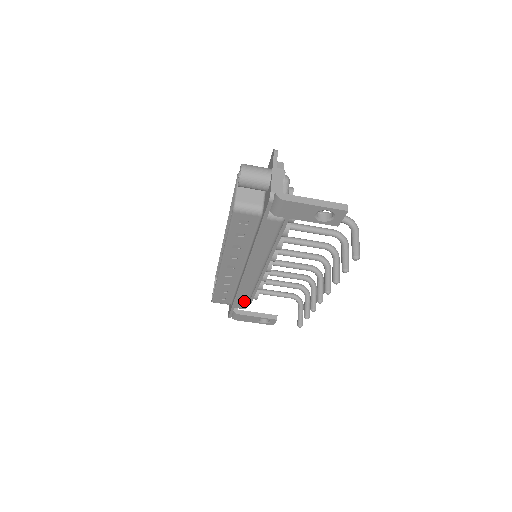
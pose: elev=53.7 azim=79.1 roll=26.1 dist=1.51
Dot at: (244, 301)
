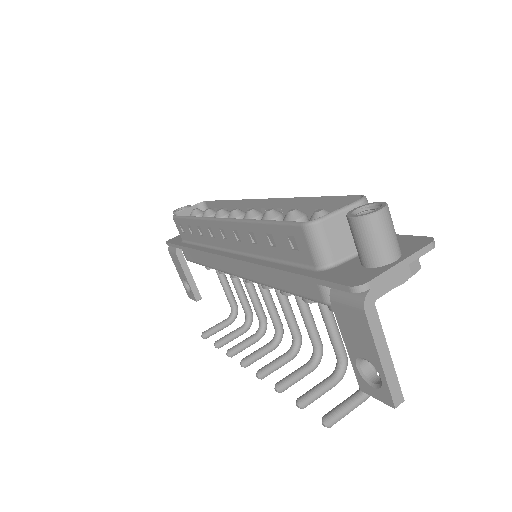
Dot at: (194, 258)
